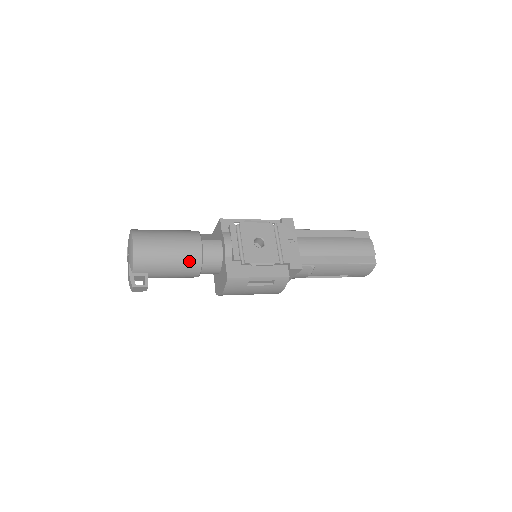
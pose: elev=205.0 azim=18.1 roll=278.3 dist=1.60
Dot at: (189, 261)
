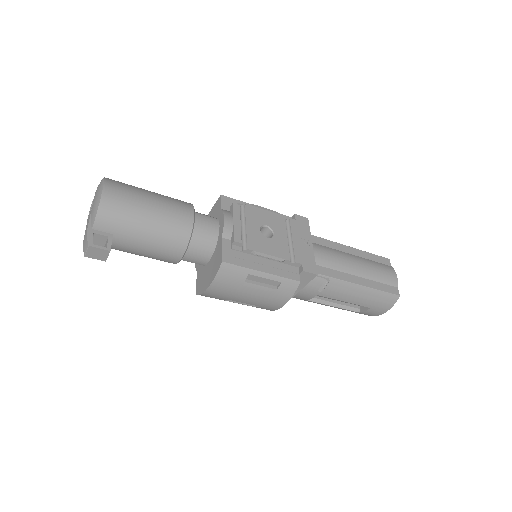
Dot at: (174, 231)
